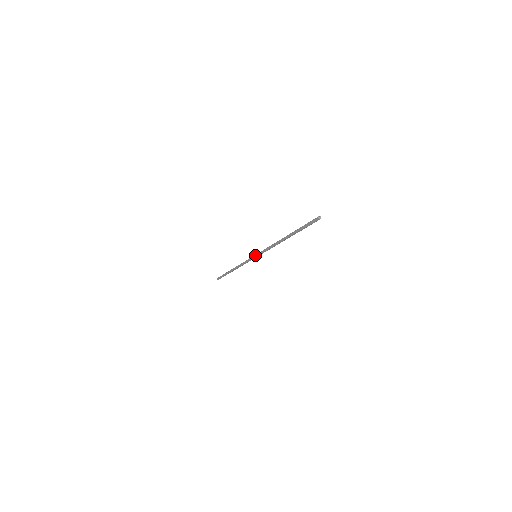
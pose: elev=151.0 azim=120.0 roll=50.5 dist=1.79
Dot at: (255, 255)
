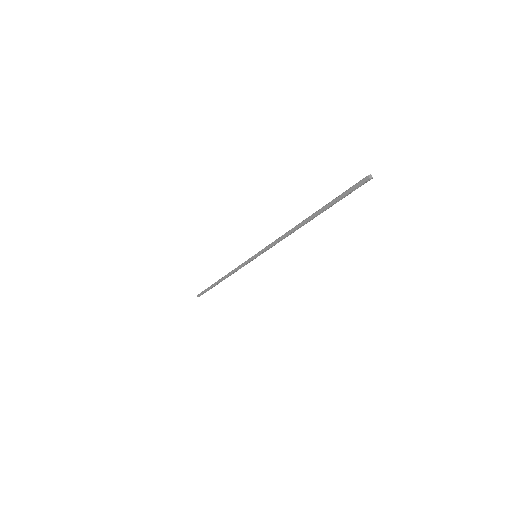
Dot at: (255, 255)
